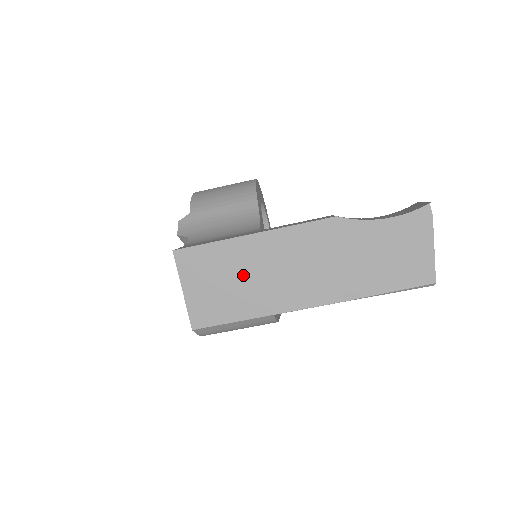
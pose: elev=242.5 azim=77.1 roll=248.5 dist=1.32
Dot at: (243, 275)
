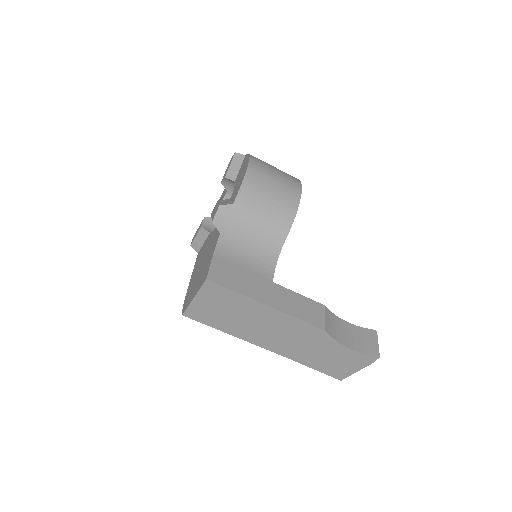
Dot at: (241, 316)
